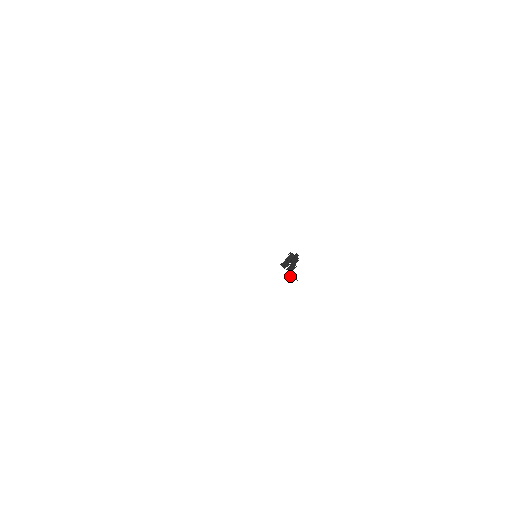
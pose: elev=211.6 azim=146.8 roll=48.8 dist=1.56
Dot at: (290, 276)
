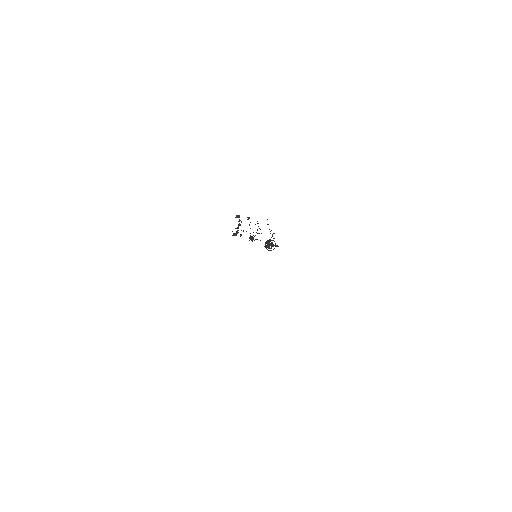
Dot at: (274, 248)
